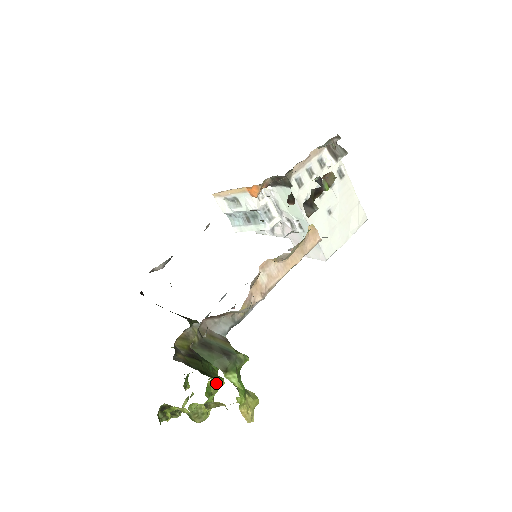
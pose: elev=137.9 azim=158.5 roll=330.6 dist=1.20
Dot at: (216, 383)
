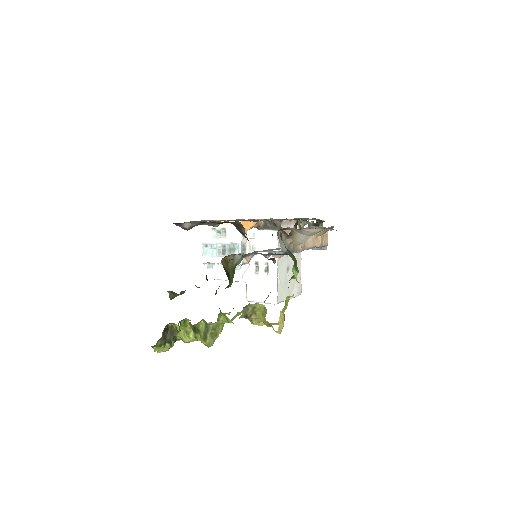
Dot at: occluded
